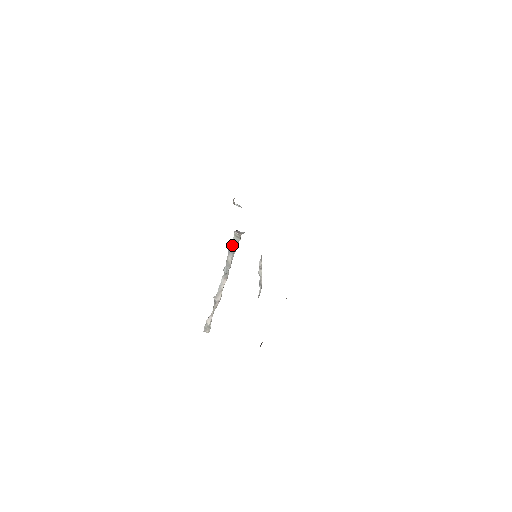
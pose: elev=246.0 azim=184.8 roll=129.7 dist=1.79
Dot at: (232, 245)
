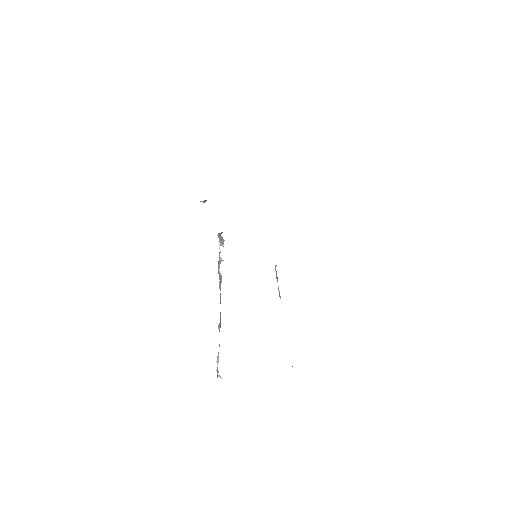
Dot at: (219, 252)
